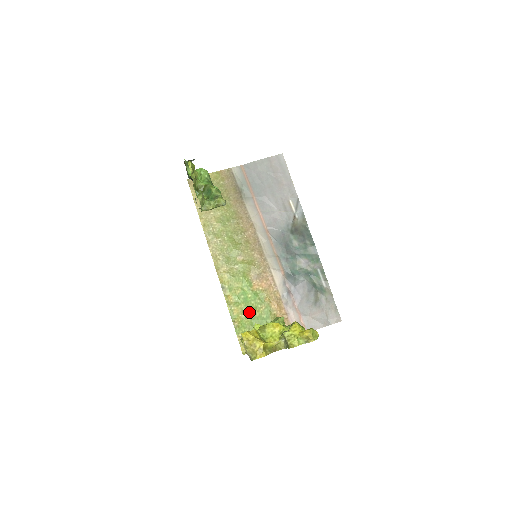
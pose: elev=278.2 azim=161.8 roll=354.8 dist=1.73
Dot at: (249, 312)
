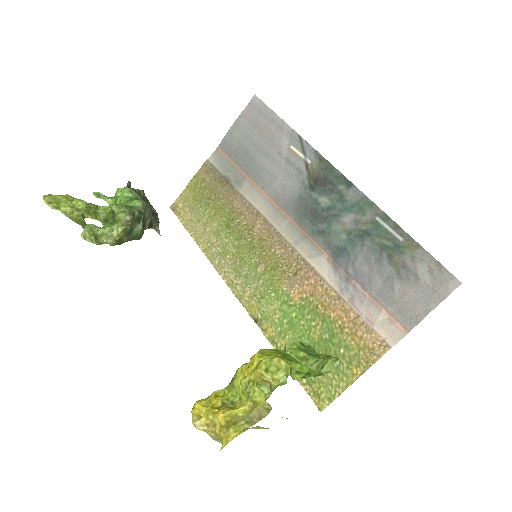
Dot at: (303, 340)
